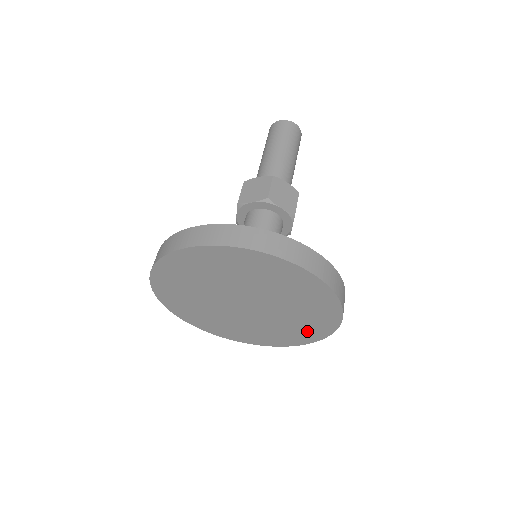
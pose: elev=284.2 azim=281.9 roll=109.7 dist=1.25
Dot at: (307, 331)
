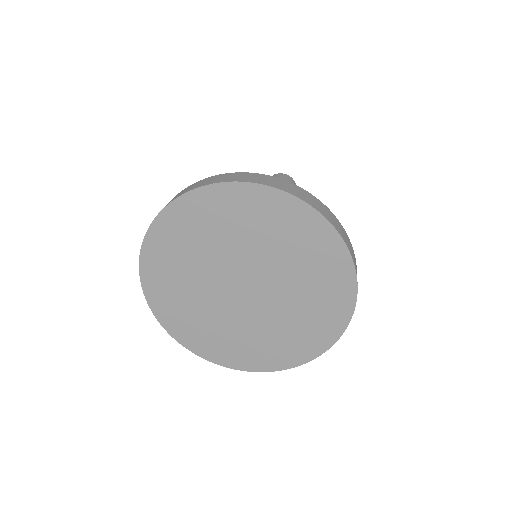
Dot at: (284, 350)
